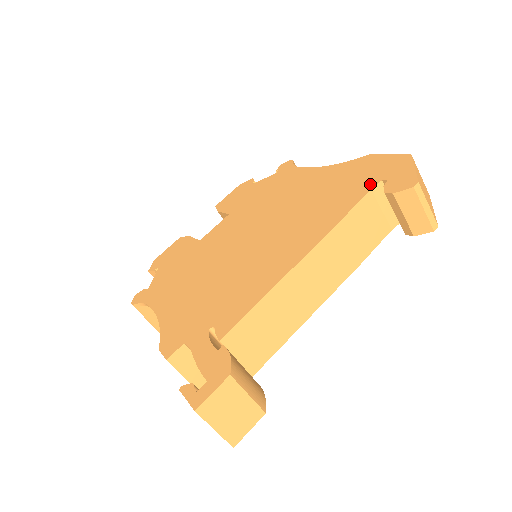
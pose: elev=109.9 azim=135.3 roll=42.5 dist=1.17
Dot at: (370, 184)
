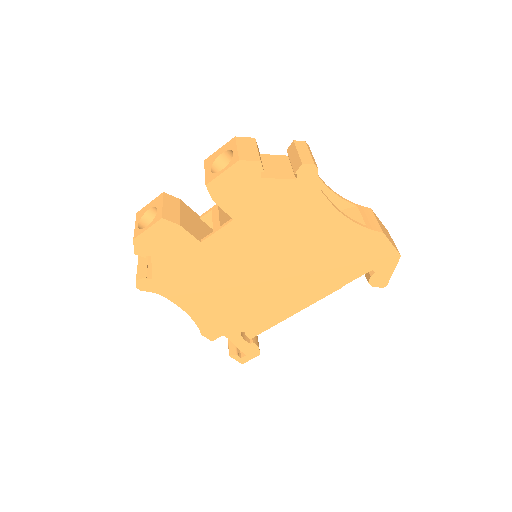
Dot at: (365, 270)
